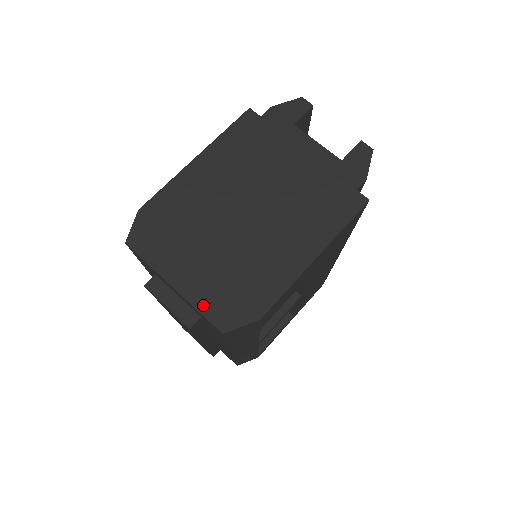
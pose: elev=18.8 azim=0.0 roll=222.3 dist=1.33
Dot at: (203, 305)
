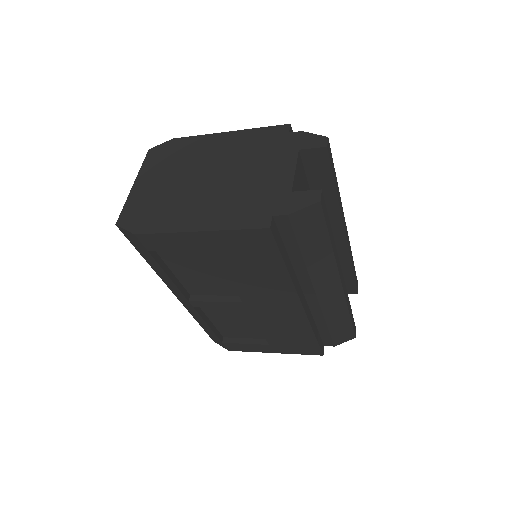
Dot at: (129, 204)
